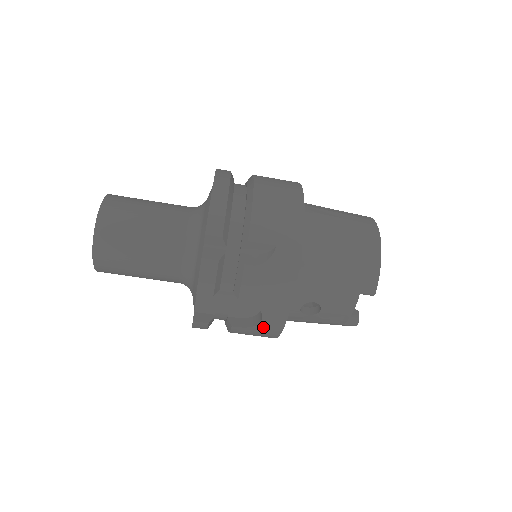
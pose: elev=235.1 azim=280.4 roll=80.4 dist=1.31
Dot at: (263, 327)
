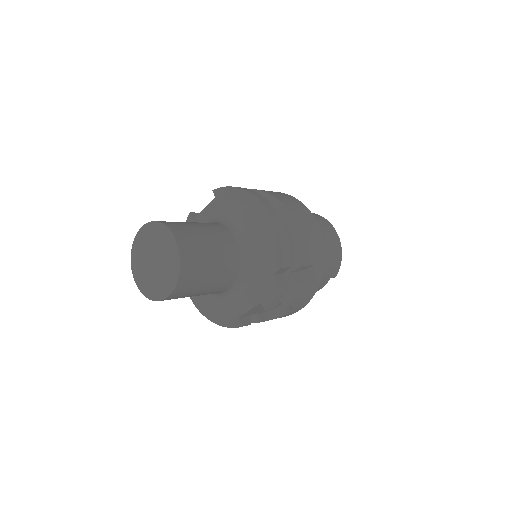
Dot at: occluded
